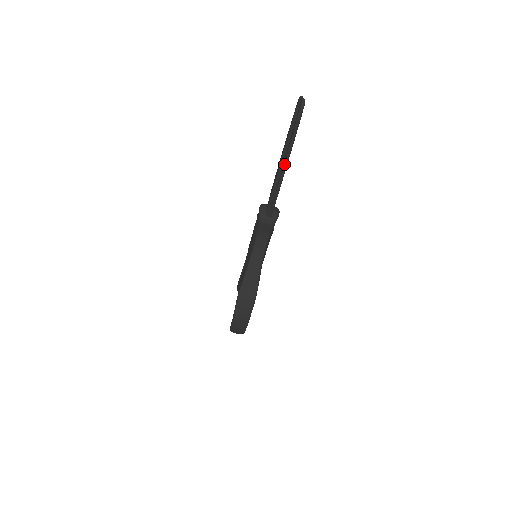
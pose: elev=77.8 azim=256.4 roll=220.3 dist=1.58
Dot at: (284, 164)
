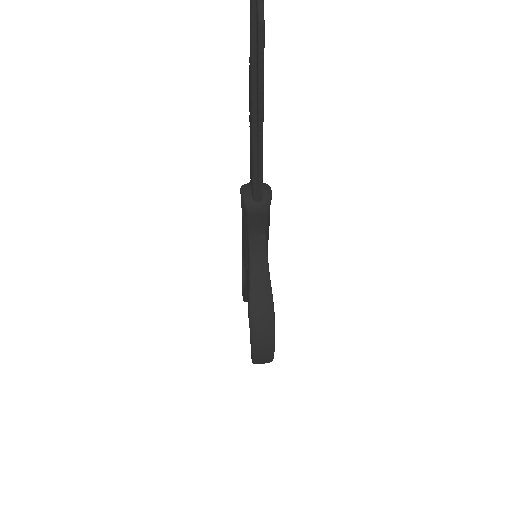
Dot at: (258, 117)
